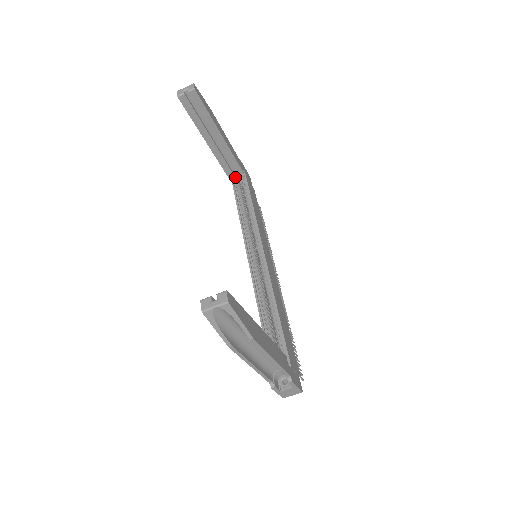
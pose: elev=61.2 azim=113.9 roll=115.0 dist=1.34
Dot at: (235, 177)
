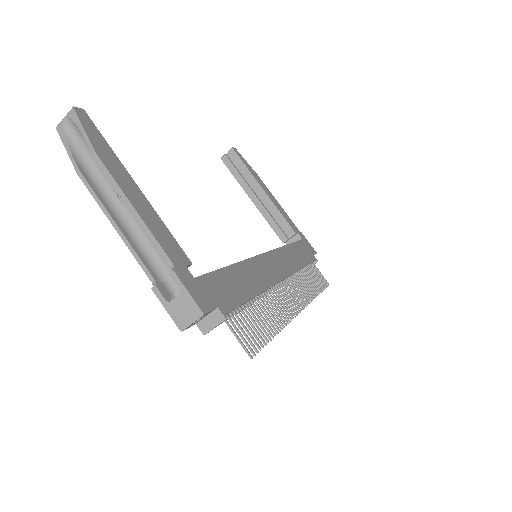
Dot at: occluded
